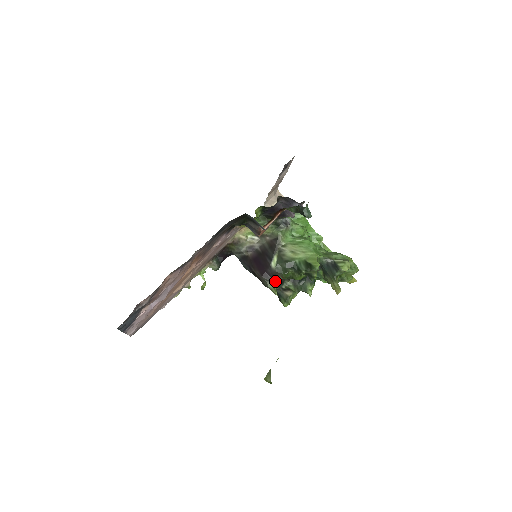
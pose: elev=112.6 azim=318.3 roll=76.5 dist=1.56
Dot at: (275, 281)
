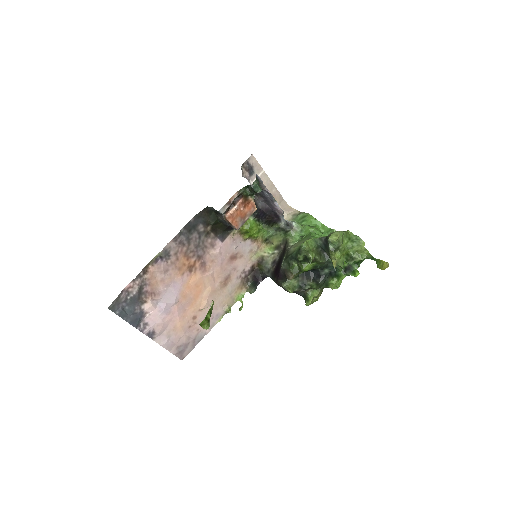
Dot at: (289, 281)
